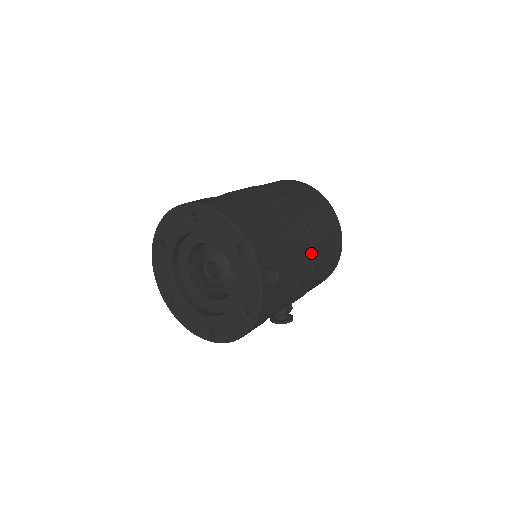
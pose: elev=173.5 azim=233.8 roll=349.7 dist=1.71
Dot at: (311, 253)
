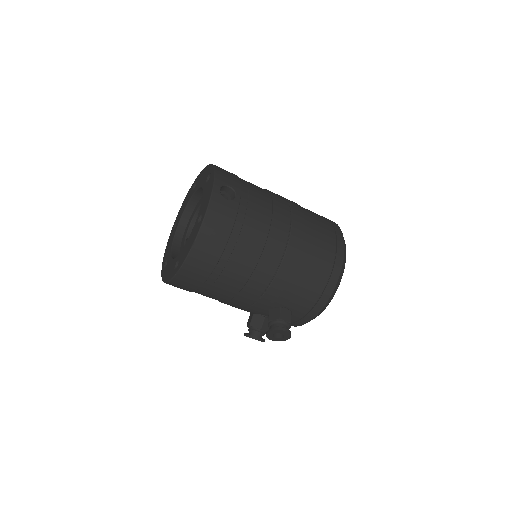
Dot at: (289, 218)
